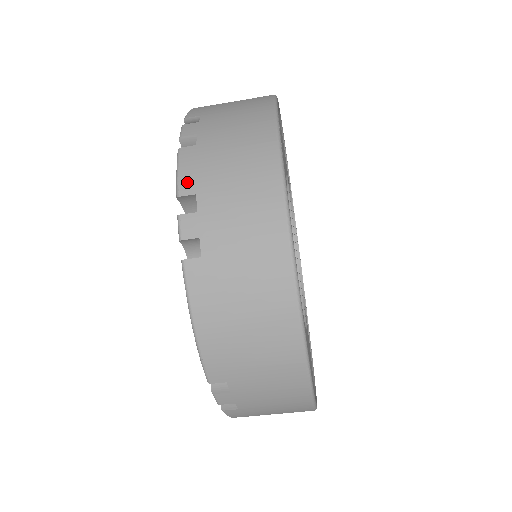
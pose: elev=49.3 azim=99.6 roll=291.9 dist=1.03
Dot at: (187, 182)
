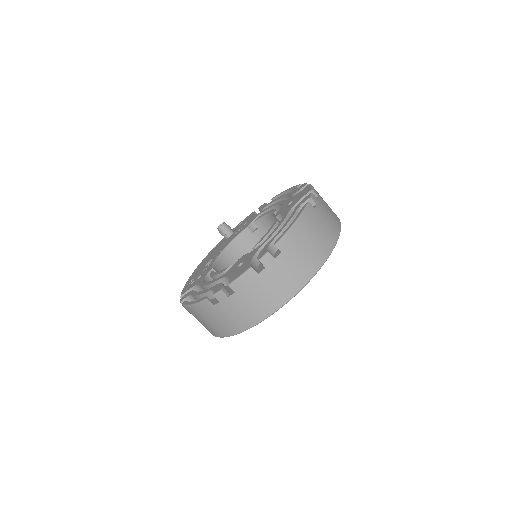
Dot at: (316, 191)
